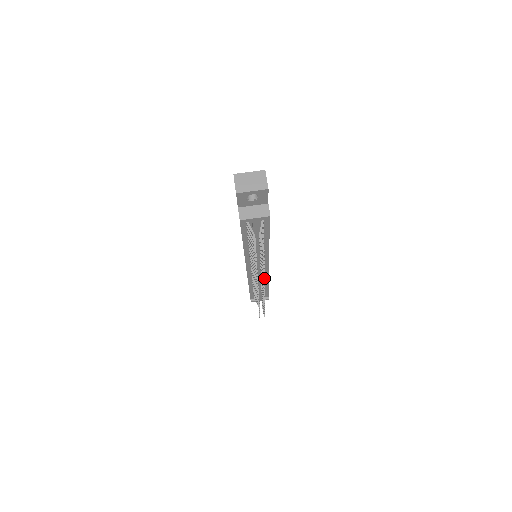
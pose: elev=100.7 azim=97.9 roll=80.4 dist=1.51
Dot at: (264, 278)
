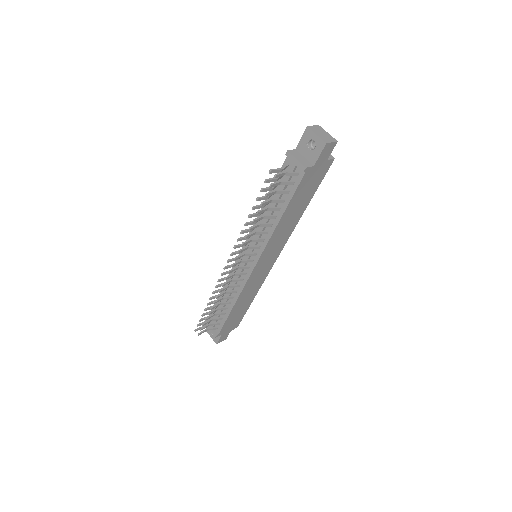
Dot at: (246, 236)
